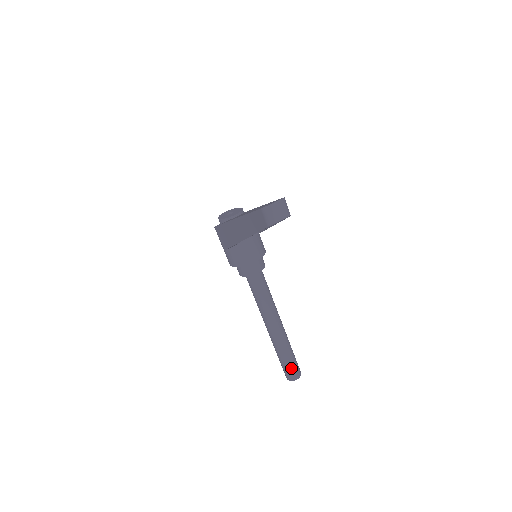
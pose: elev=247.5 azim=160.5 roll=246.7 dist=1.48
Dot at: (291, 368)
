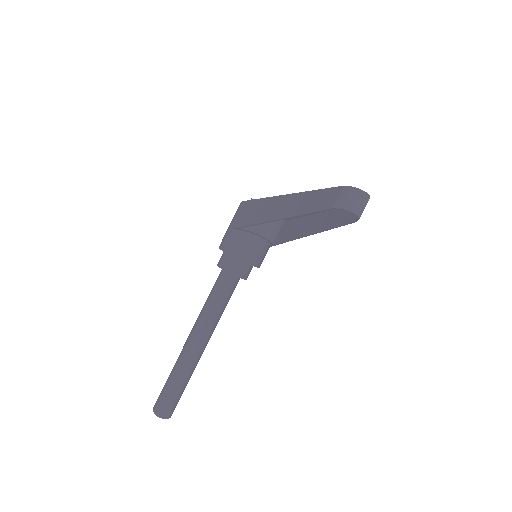
Dot at: (169, 400)
